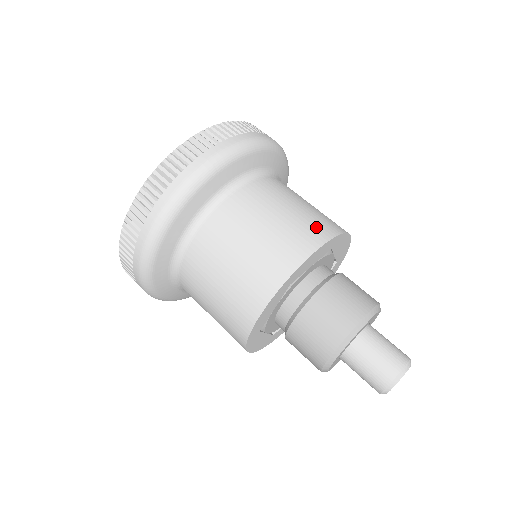
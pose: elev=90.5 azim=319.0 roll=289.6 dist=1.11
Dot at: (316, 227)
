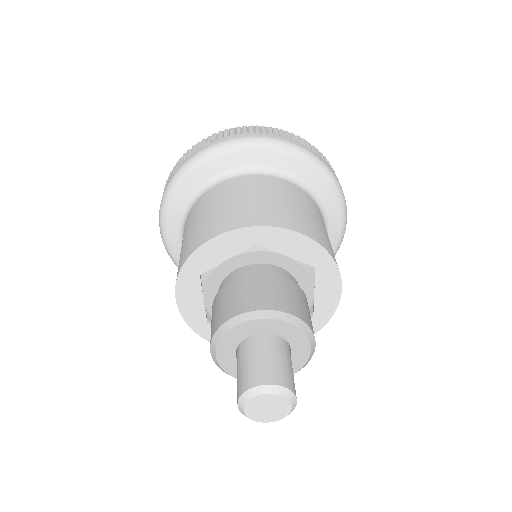
Dot at: (317, 233)
